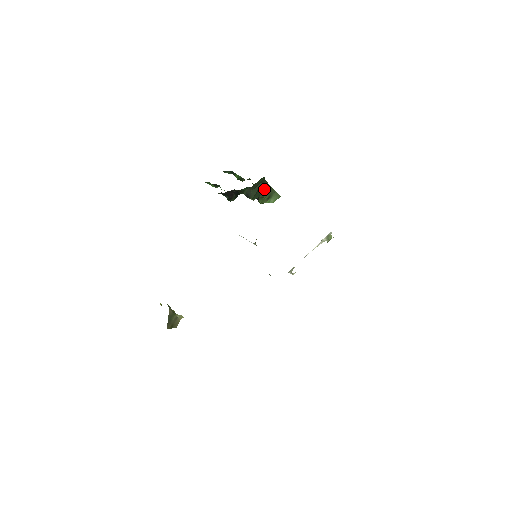
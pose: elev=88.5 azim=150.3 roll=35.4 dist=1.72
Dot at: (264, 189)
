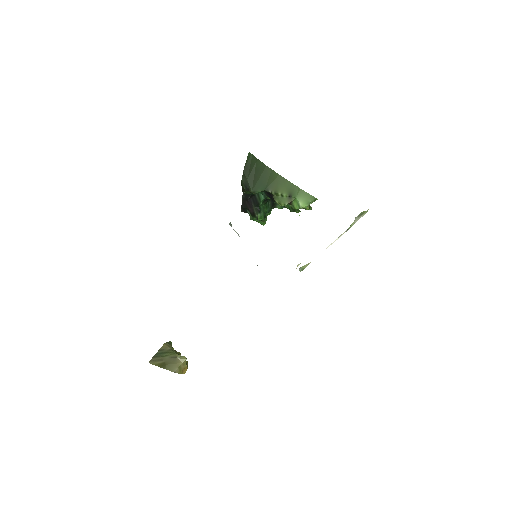
Dot at: (272, 180)
